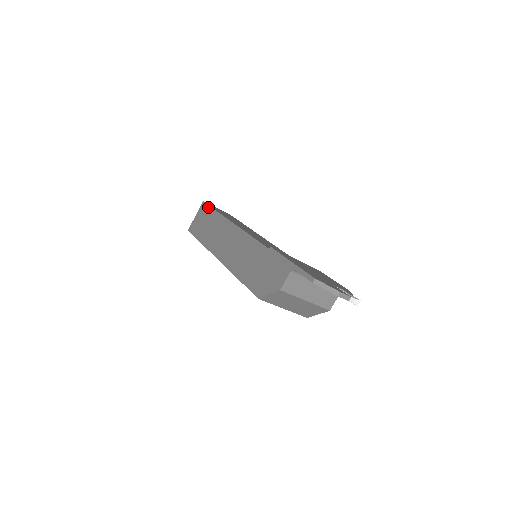
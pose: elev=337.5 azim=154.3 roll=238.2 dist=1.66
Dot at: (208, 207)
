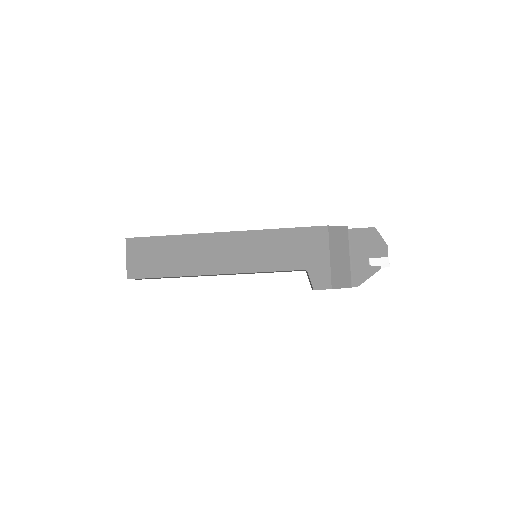
Dot at: occluded
